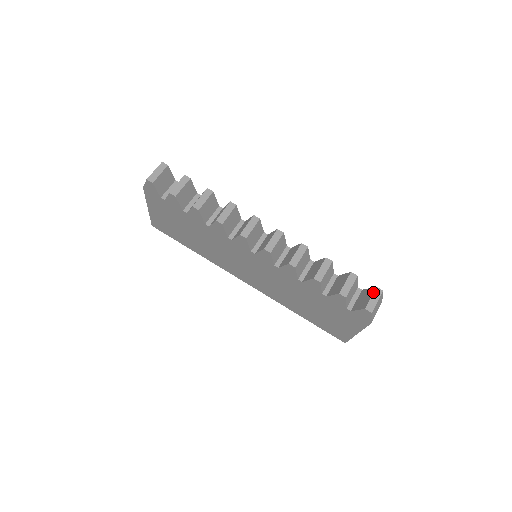
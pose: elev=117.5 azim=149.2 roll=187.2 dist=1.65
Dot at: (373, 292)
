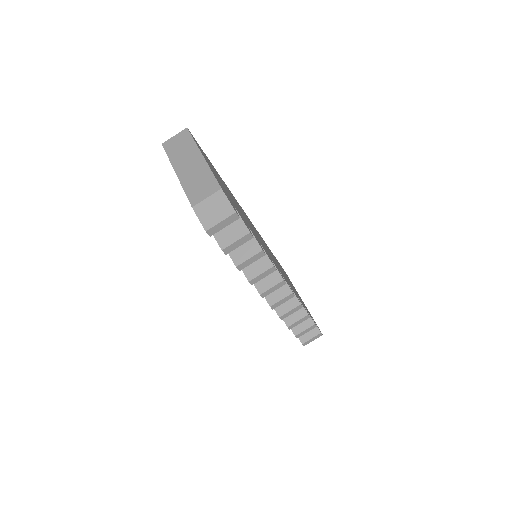
Dot at: (316, 336)
